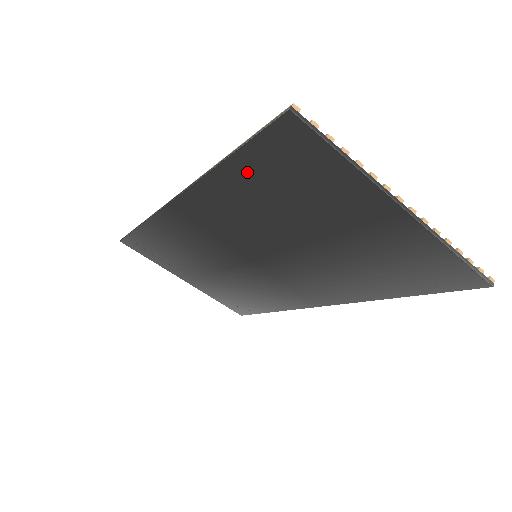
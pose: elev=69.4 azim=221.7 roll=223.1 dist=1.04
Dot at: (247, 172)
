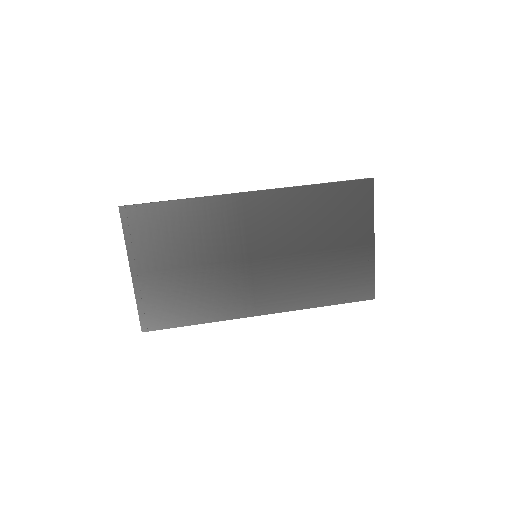
Dot at: (326, 195)
